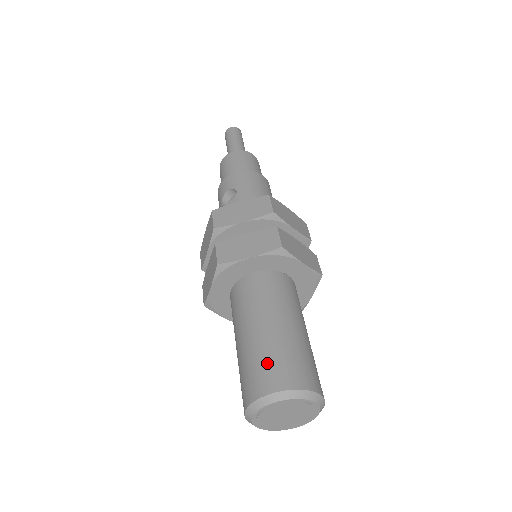
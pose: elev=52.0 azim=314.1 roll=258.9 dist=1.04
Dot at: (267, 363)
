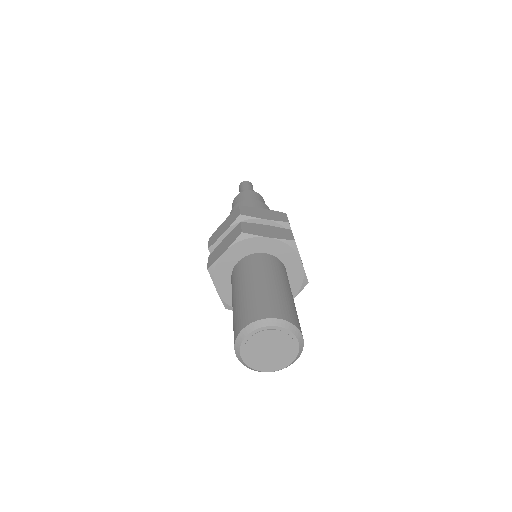
Dot at: (270, 301)
